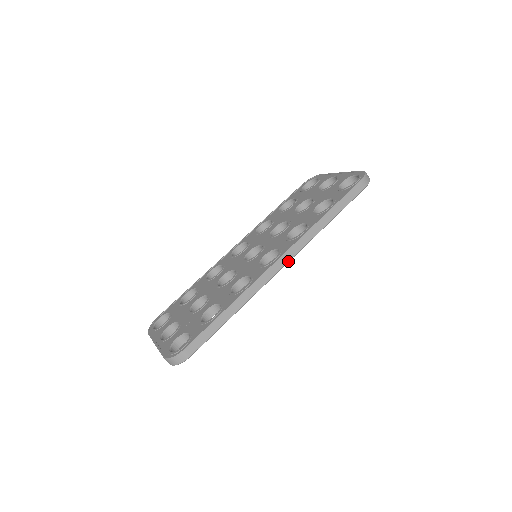
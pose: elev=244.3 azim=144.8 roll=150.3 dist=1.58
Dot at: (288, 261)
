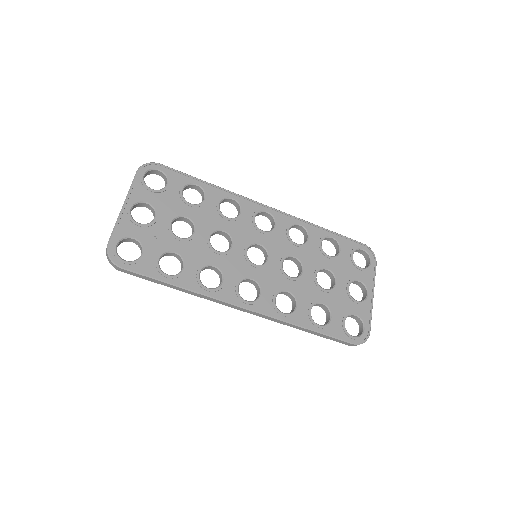
Dot at: occluded
